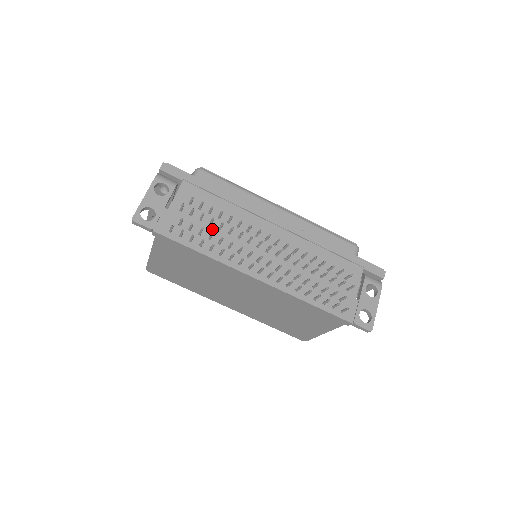
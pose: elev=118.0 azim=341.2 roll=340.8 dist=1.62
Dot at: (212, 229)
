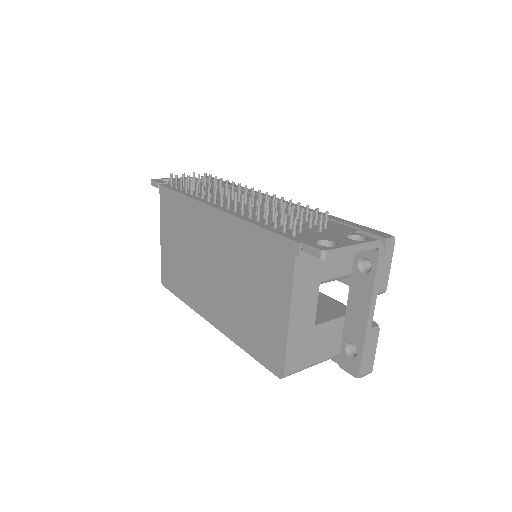
Dot at: (207, 192)
